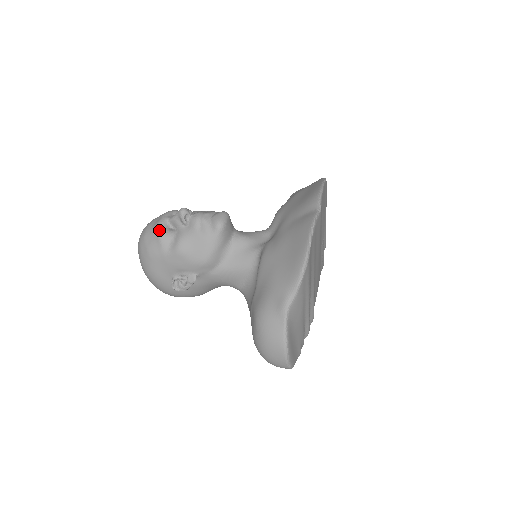
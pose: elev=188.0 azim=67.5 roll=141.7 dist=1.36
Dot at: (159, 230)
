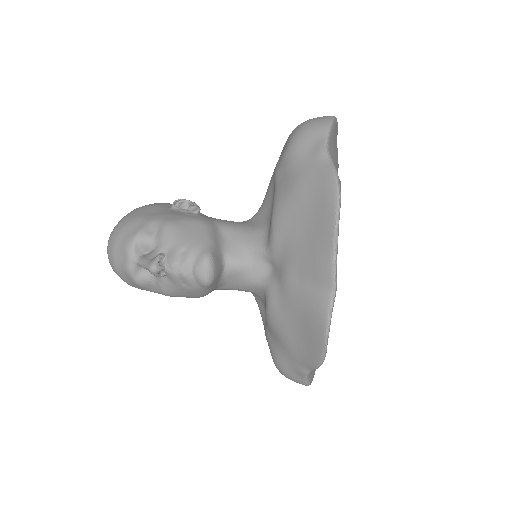
Dot at: (132, 278)
